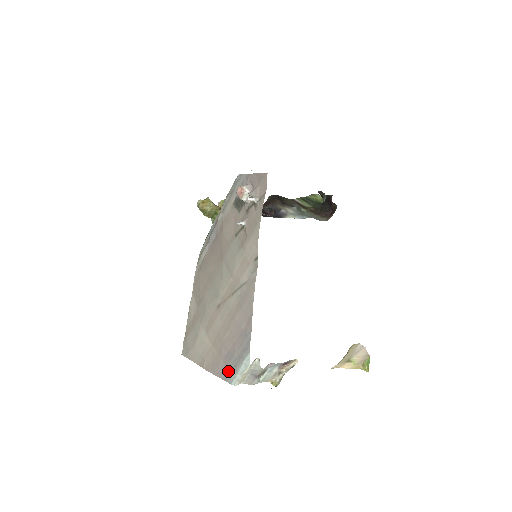
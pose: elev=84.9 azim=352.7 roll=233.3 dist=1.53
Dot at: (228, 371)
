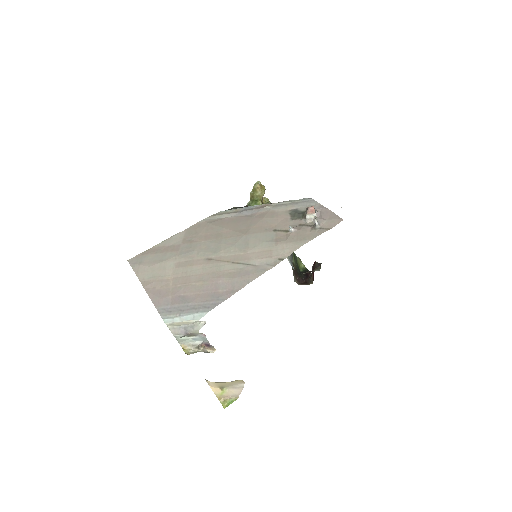
Dot at: (170, 308)
